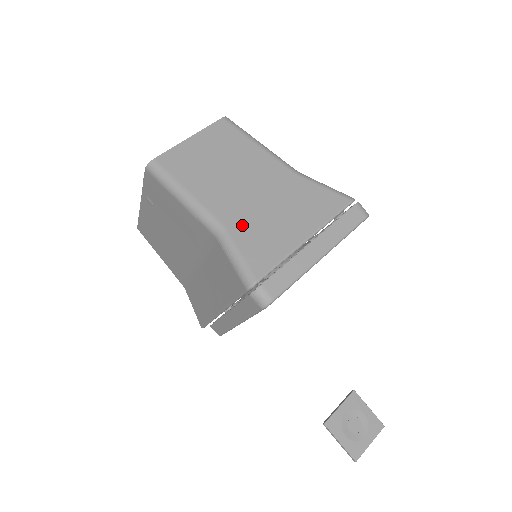
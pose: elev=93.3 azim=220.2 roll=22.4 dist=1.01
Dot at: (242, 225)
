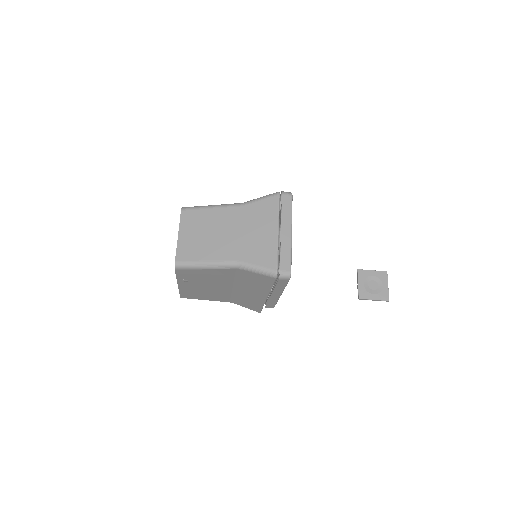
Dot at: (245, 253)
